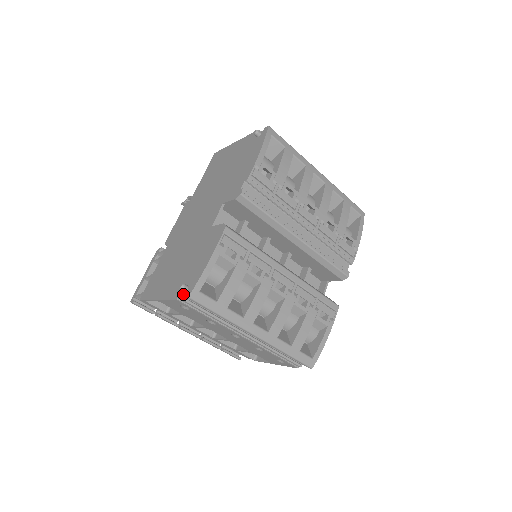
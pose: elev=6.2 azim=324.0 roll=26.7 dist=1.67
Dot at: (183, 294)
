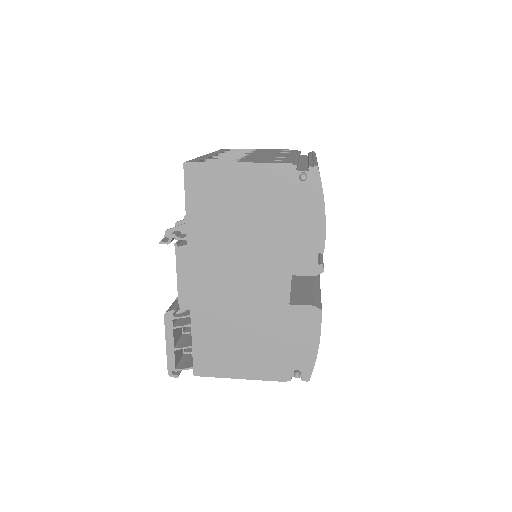
Dot at: (292, 376)
